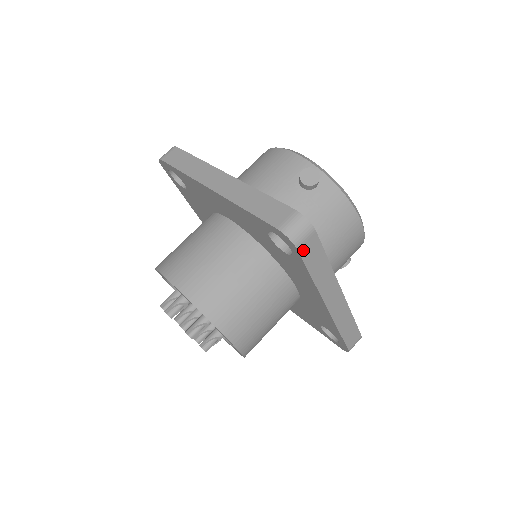
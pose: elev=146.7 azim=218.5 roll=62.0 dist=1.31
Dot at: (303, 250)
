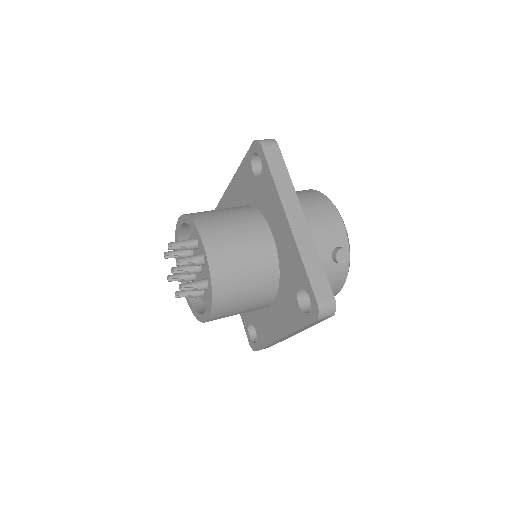
Dot at: (316, 321)
